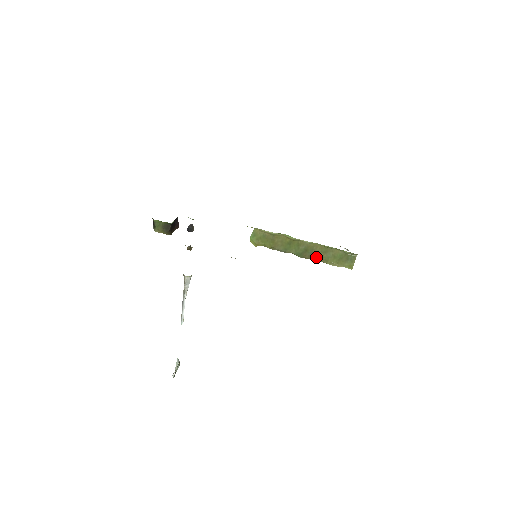
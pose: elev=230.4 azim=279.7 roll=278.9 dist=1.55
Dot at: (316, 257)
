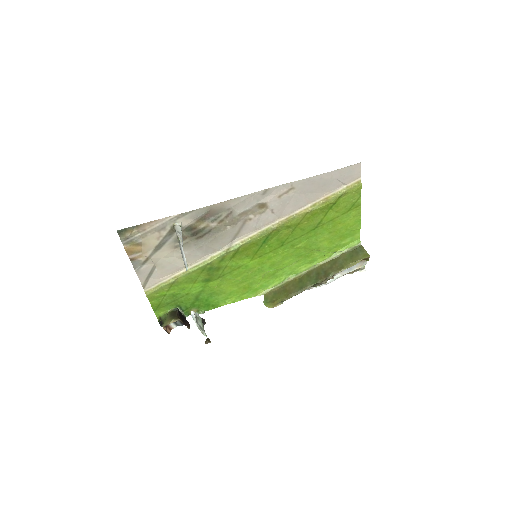
Dot at: (331, 272)
